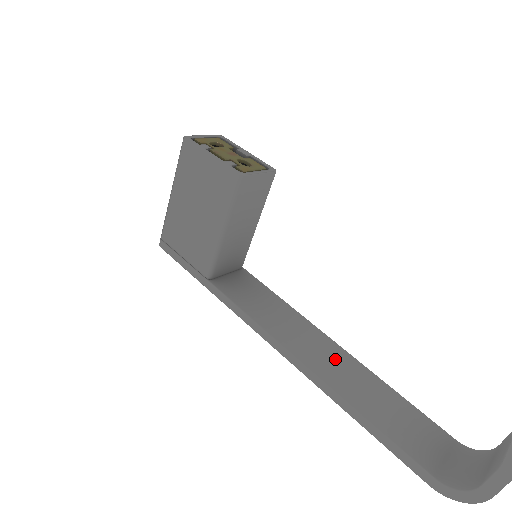
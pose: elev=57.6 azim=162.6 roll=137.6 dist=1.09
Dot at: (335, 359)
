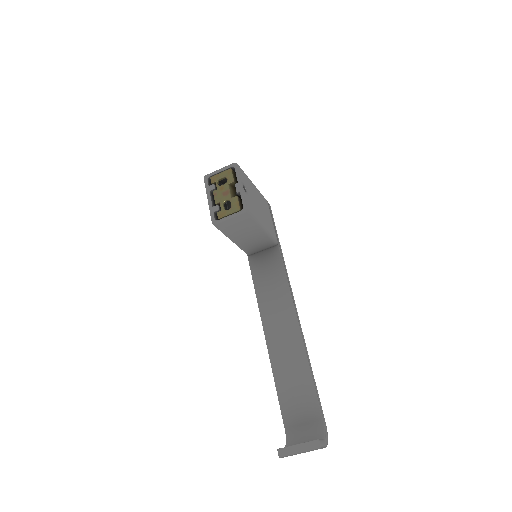
Dot at: (287, 337)
